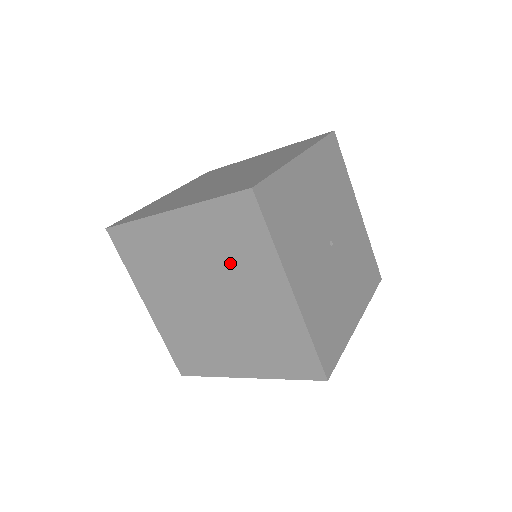
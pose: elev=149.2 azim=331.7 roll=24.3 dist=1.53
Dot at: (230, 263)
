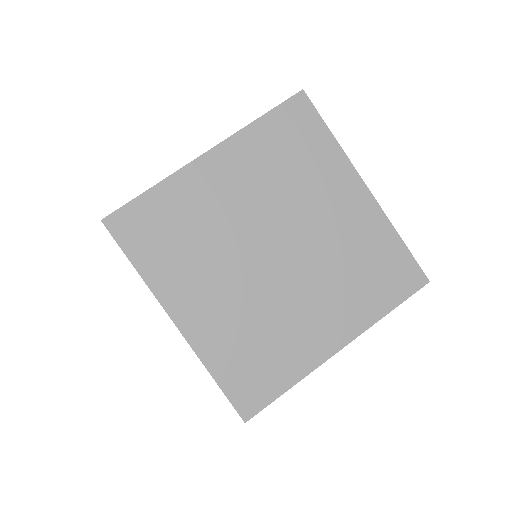
Dot at: occluded
